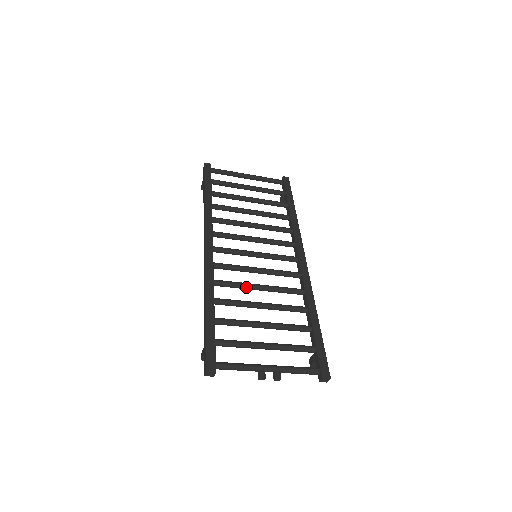
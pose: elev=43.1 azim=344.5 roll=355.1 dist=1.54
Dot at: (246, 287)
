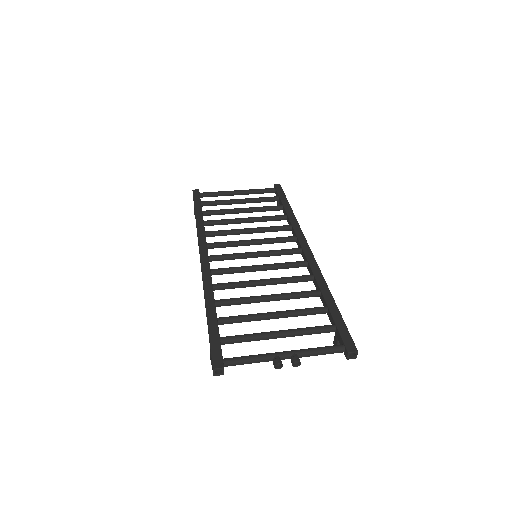
Dot at: (248, 284)
